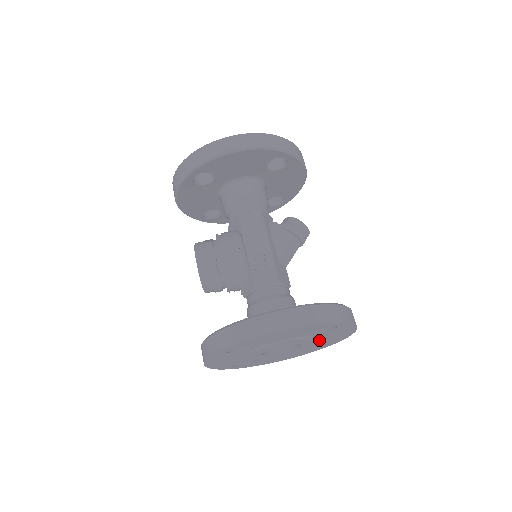
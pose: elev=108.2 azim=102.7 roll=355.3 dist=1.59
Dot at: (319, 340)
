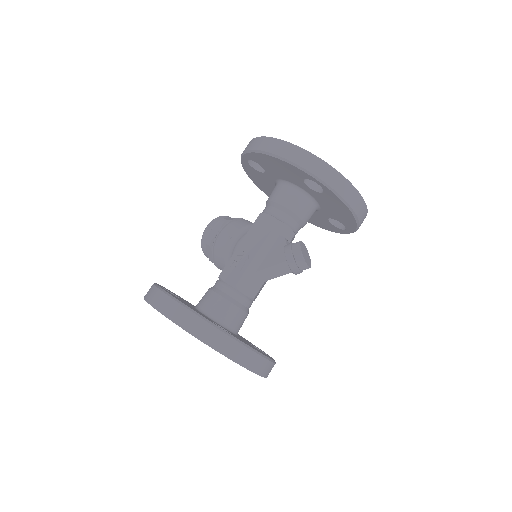
Dot at: occluded
